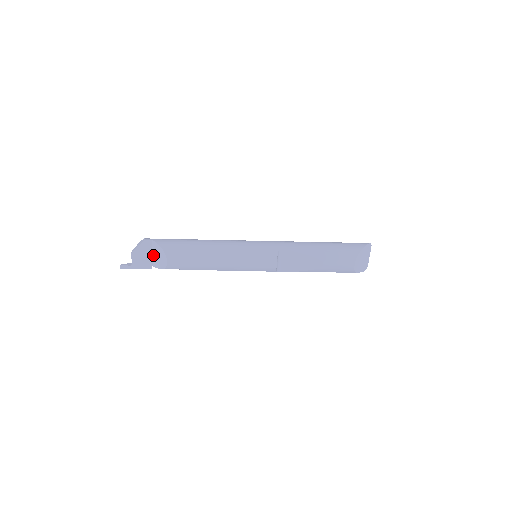
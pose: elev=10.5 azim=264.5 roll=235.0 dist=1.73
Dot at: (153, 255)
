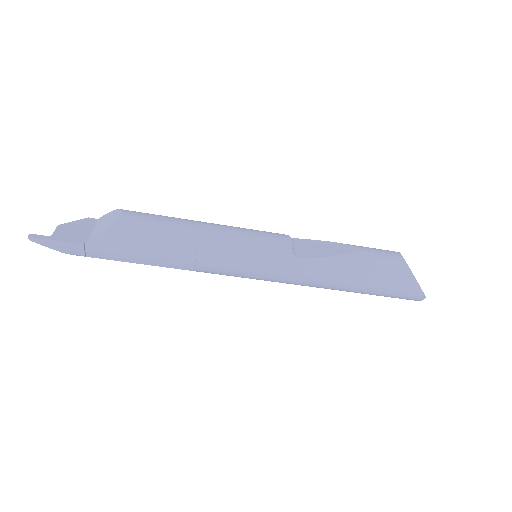
Dot at: (94, 230)
